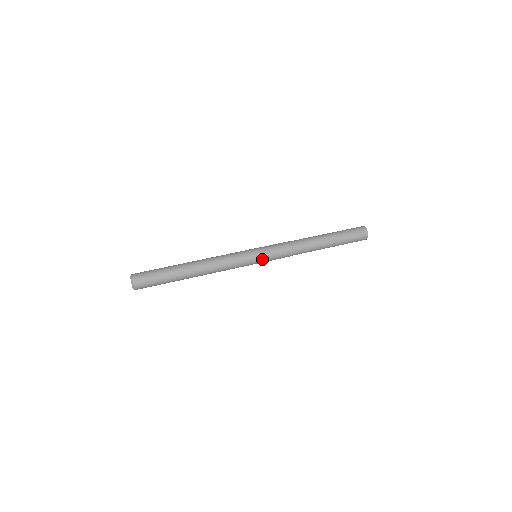
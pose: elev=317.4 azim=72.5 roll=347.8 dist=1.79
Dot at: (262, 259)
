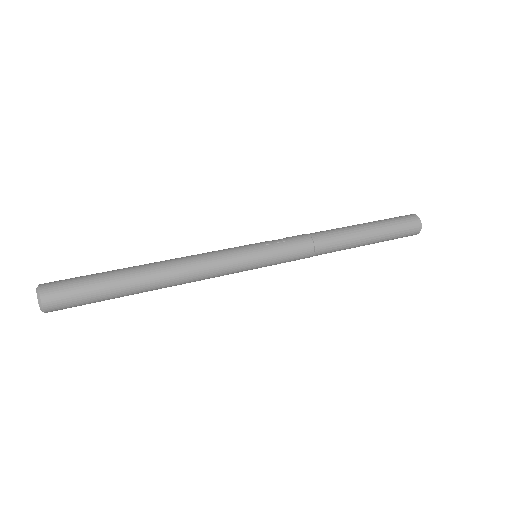
Dot at: (266, 256)
